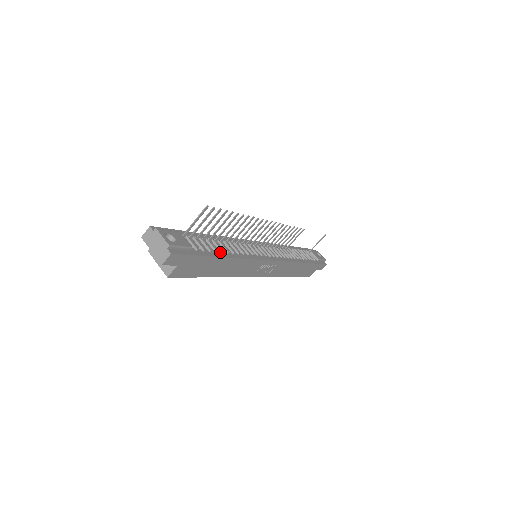
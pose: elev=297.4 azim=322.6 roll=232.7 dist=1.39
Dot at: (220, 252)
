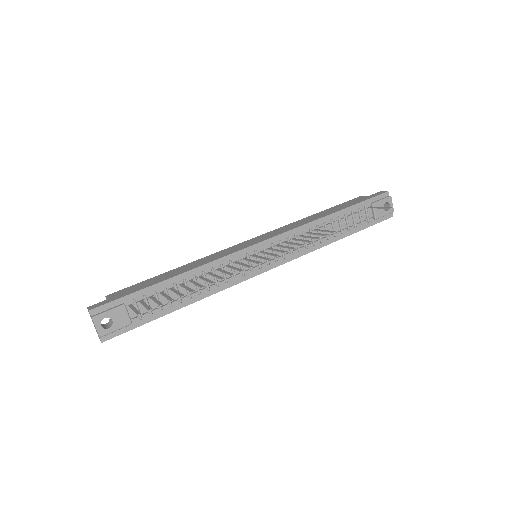
Dot at: (178, 302)
